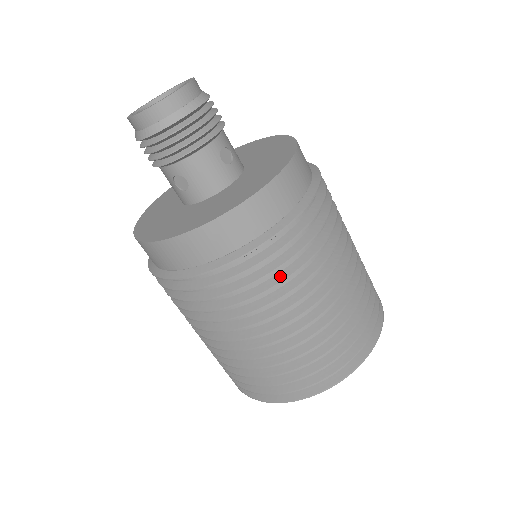
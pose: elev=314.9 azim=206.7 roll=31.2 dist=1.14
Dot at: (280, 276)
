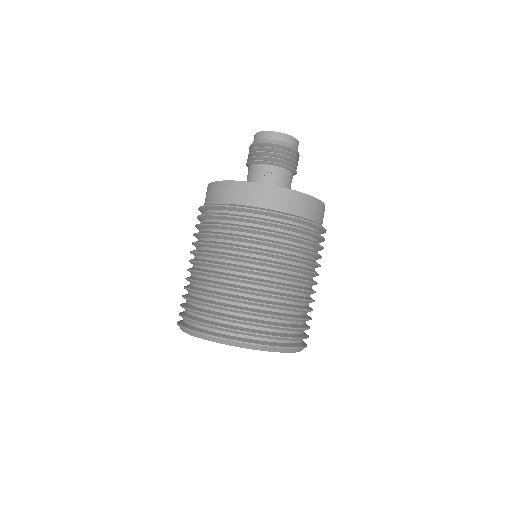
Dot at: (310, 250)
